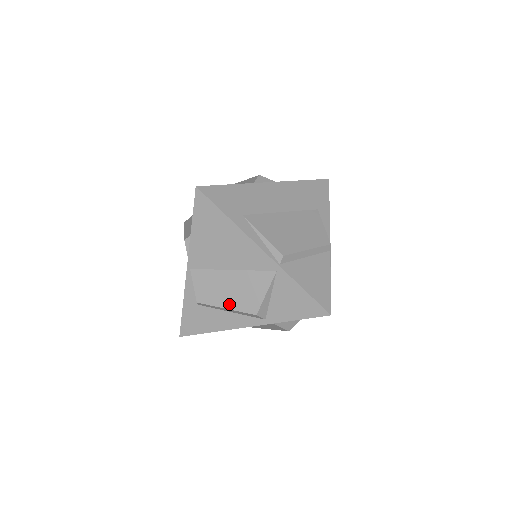
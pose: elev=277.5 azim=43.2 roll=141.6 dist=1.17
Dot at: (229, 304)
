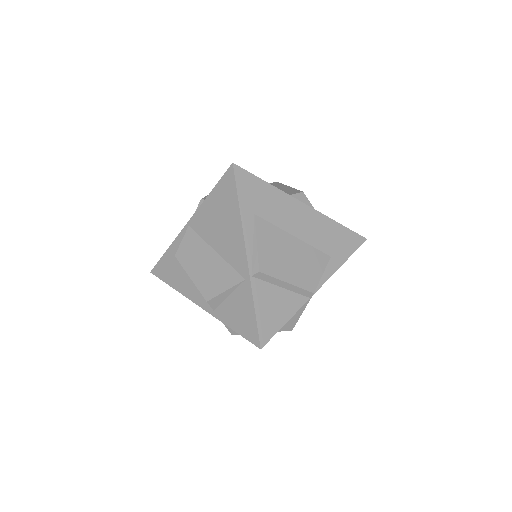
Dot at: (195, 276)
